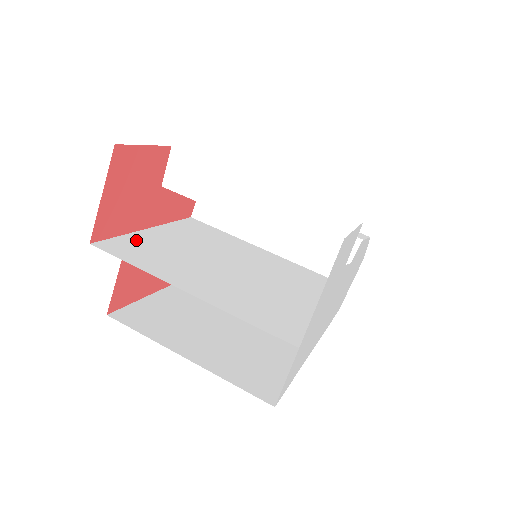
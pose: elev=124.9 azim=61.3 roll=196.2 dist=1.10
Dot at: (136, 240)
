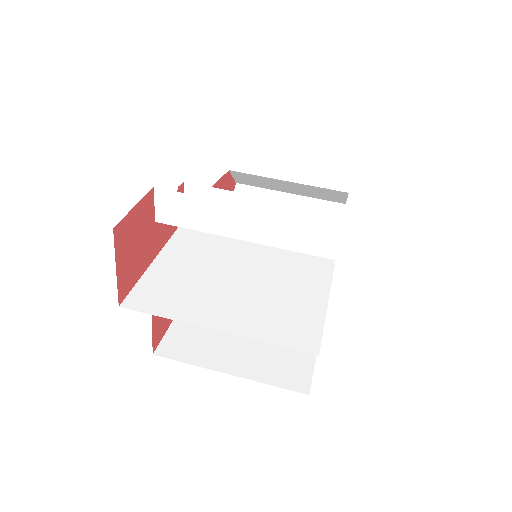
Dot at: (152, 281)
